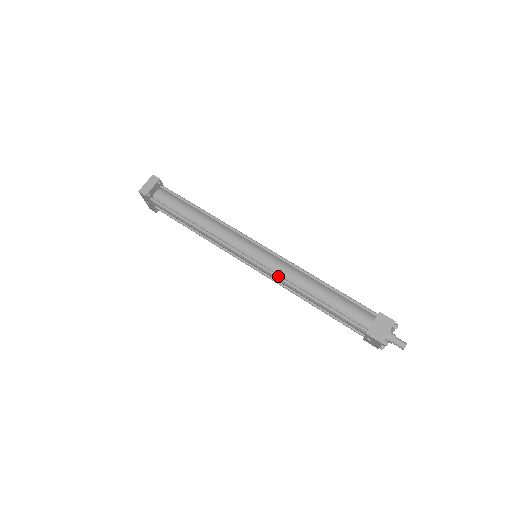
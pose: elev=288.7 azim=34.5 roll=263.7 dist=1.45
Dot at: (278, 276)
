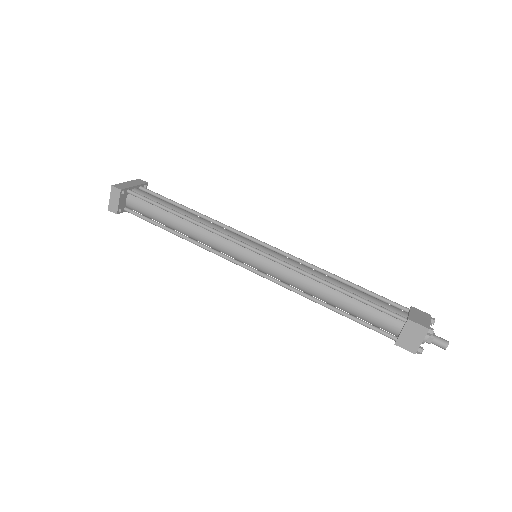
Dot at: (283, 286)
